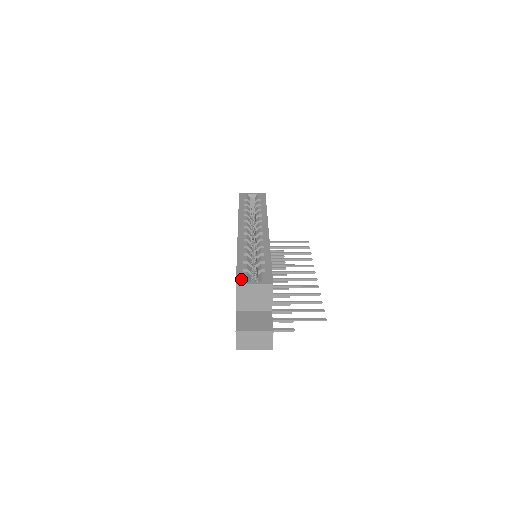
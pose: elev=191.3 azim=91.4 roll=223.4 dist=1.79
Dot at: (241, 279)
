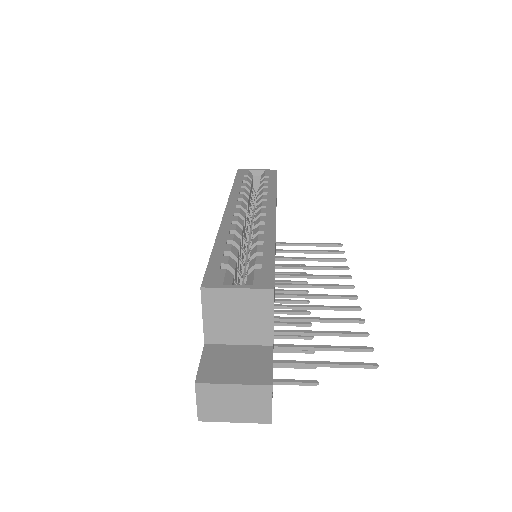
Dot at: (212, 280)
